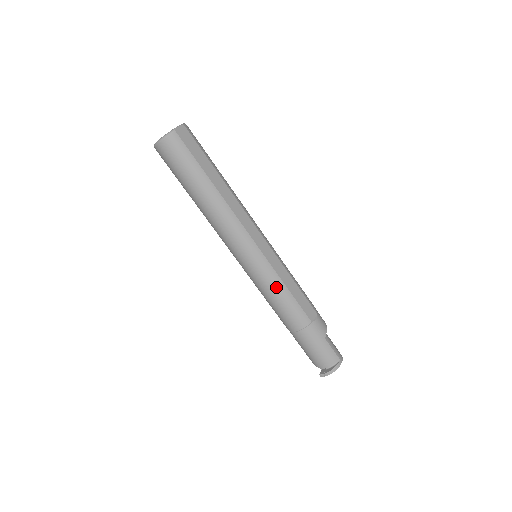
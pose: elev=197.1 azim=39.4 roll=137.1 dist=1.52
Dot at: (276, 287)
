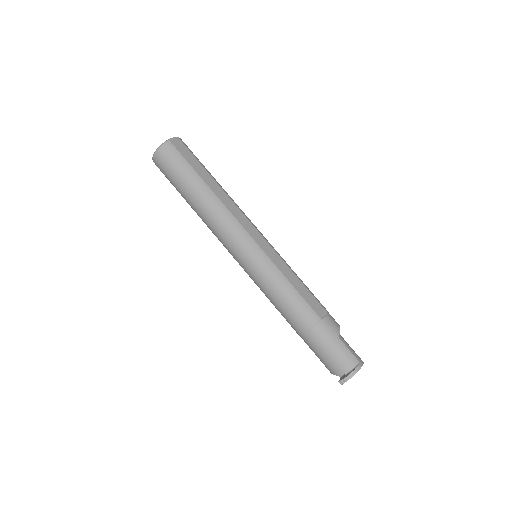
Dot at: (278, 281)
